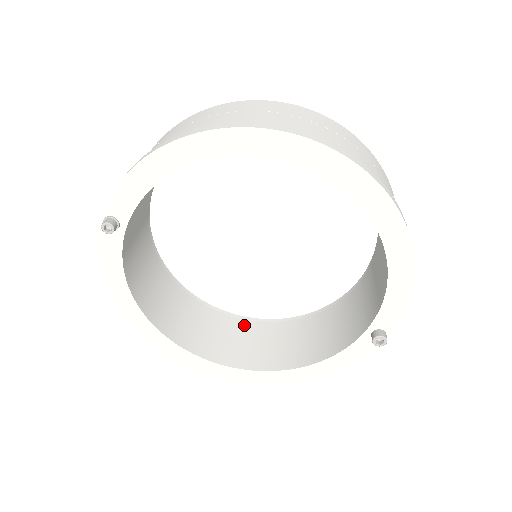
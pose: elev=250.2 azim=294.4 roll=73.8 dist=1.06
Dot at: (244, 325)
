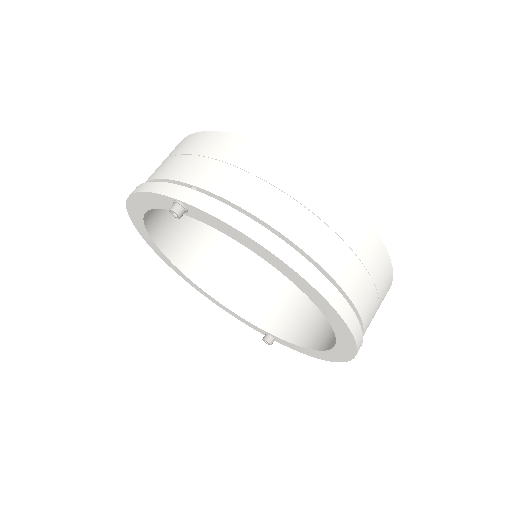
Dot at: (205, 226)
